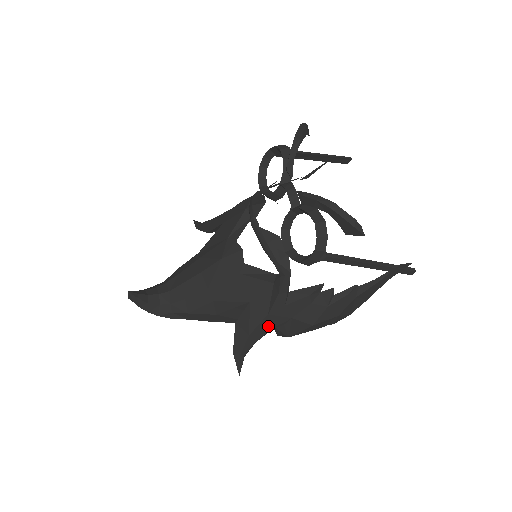
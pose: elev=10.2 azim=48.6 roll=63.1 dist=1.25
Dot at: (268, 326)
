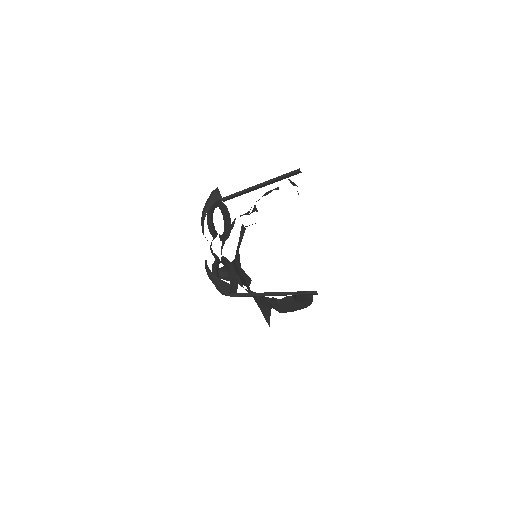
Dot at: (265, 306)
